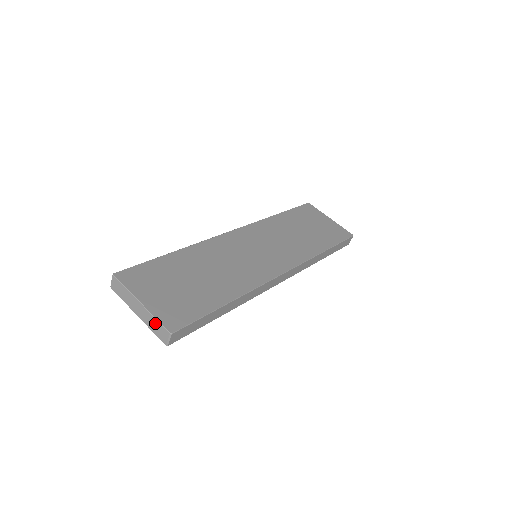
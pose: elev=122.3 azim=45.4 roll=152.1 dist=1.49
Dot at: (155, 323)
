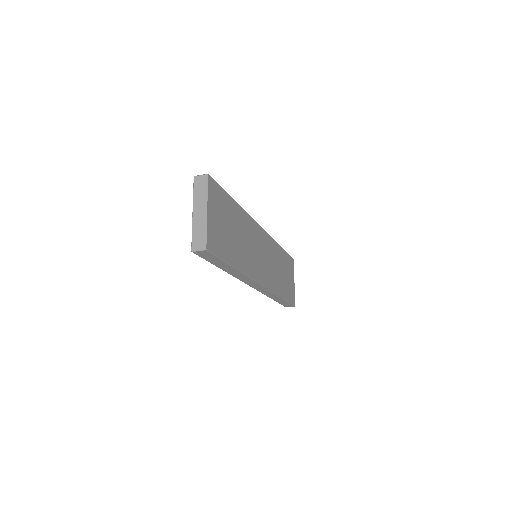
Dot at: (202, 232)
